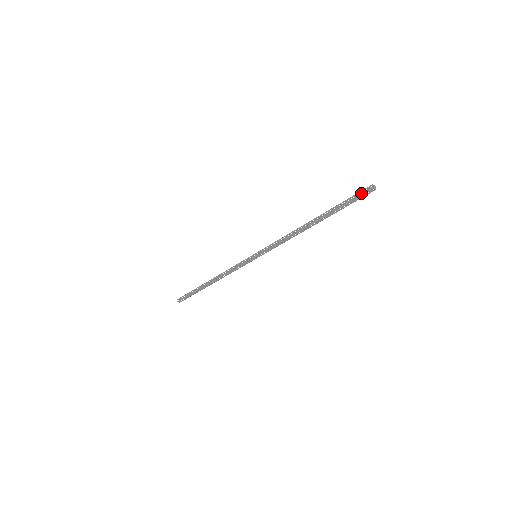
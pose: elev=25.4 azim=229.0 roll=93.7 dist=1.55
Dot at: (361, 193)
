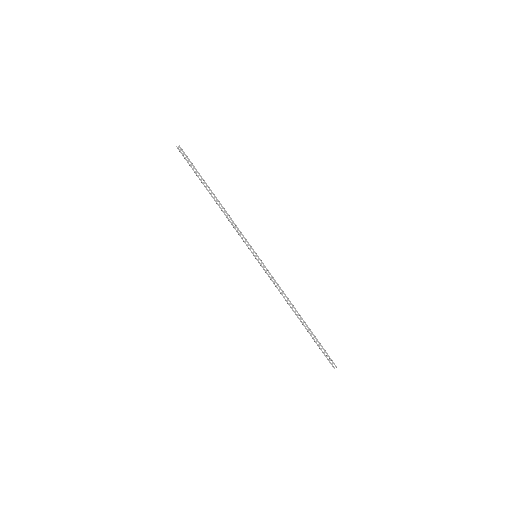
Dot at: occluded
